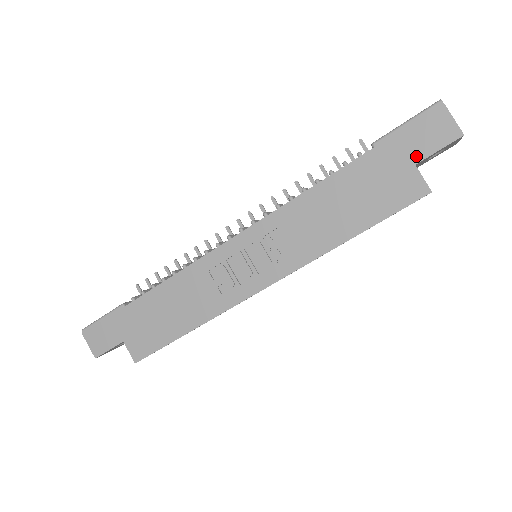
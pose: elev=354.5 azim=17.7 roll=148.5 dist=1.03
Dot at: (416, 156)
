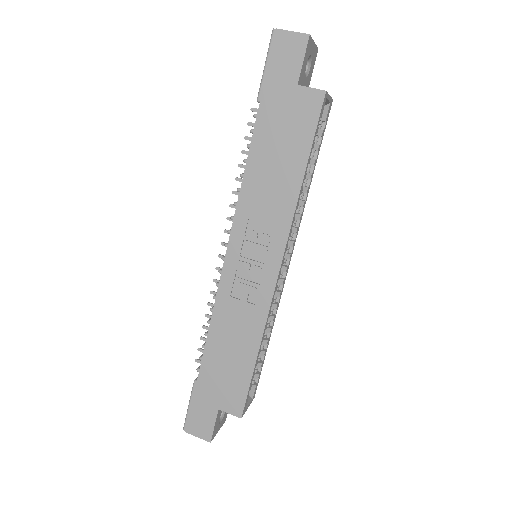
Dot at: (292, 79)
